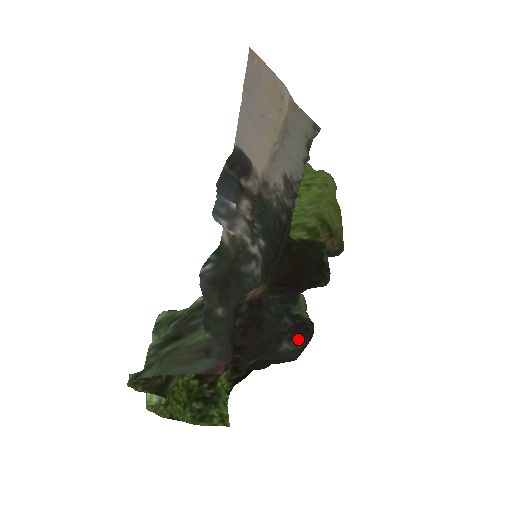
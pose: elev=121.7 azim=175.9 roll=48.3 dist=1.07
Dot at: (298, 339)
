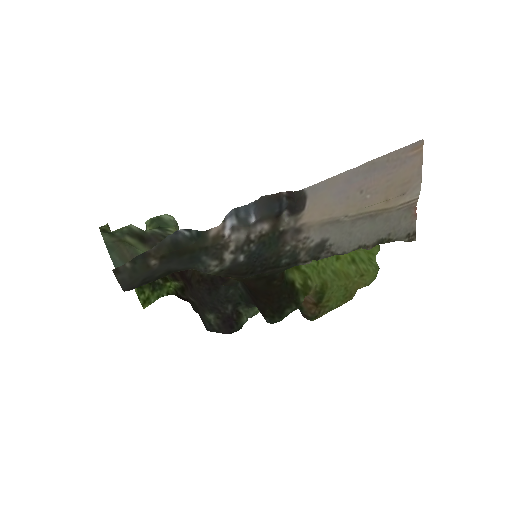
Dot at: (222, 324)
